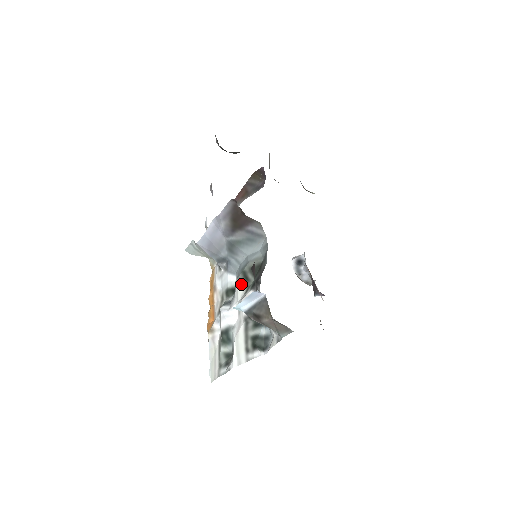
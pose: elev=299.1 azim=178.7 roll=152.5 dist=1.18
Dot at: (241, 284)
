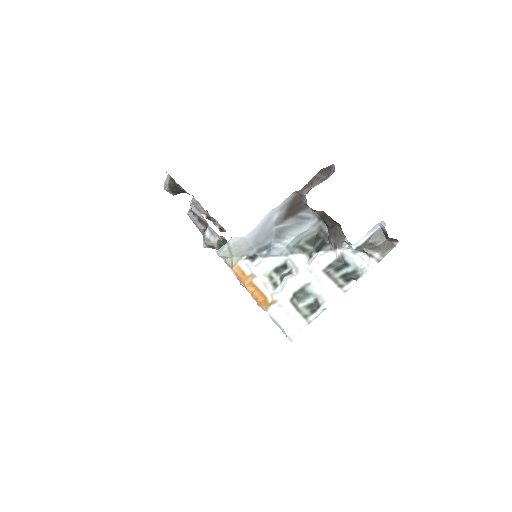
Dot at: (300, 255)
